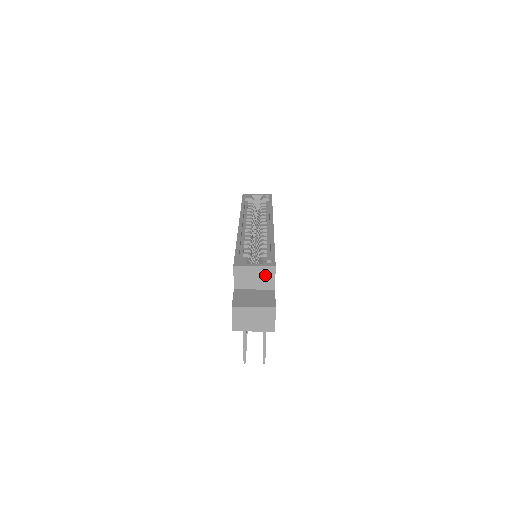
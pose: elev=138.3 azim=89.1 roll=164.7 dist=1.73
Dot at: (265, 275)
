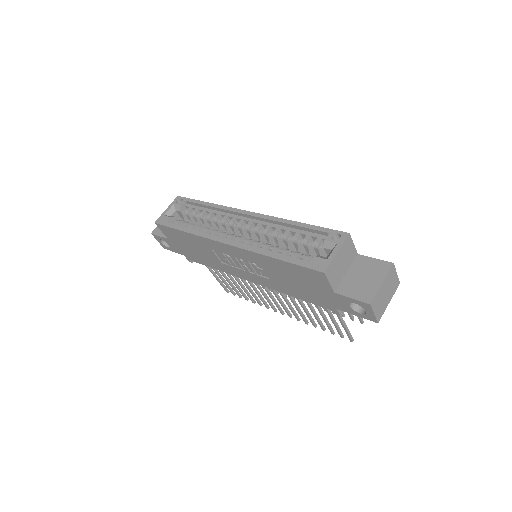
Dot at: (347, 251)
